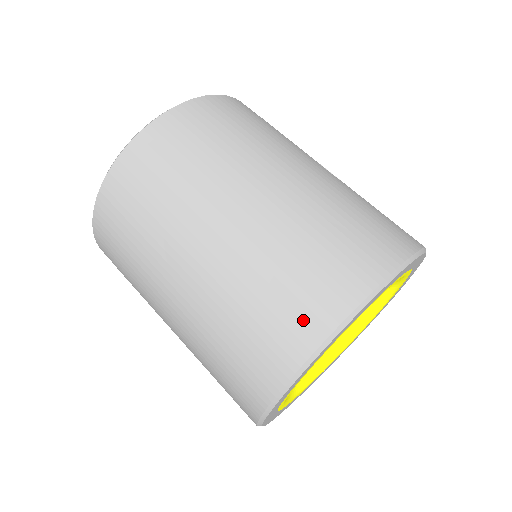
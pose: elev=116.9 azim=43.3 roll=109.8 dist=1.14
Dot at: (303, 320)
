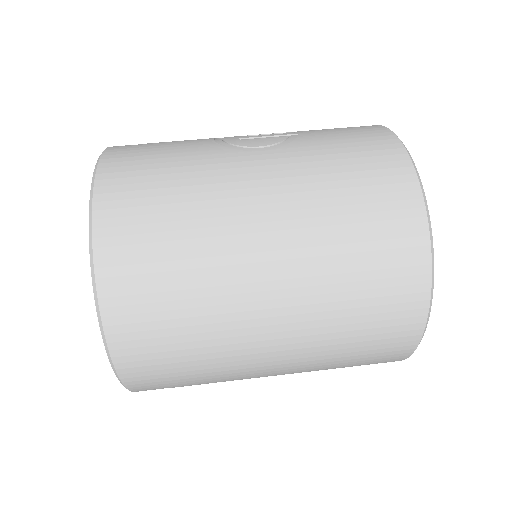
Dot at: (402, 313)
